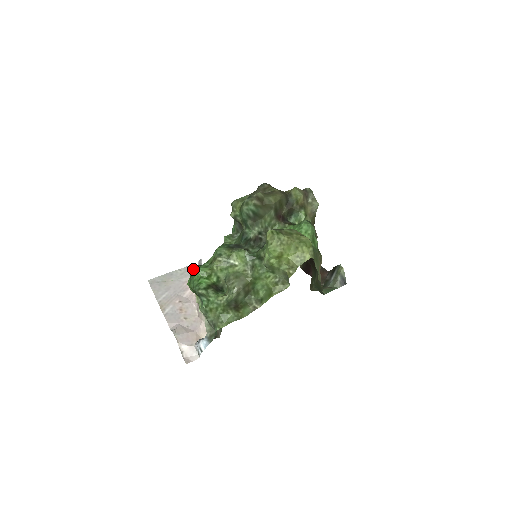
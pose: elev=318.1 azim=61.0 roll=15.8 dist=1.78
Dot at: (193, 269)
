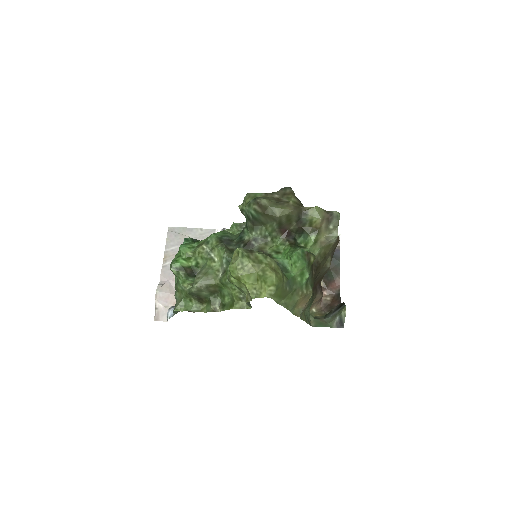
Dot at: (185, 242)
